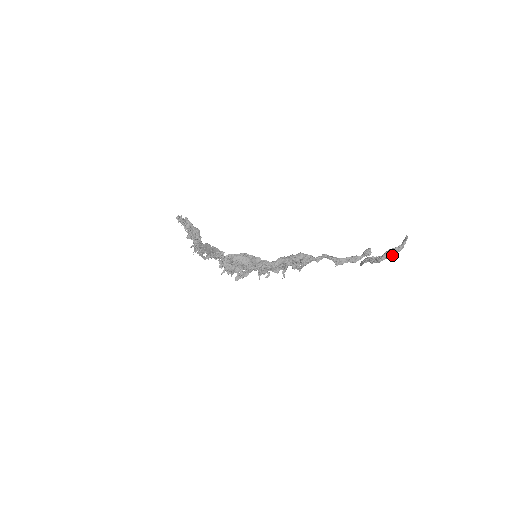
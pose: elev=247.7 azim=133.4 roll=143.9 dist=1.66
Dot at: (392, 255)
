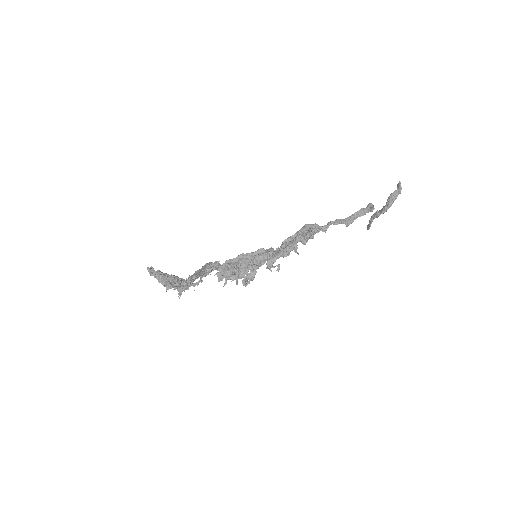
Dot at: (395, 199)
